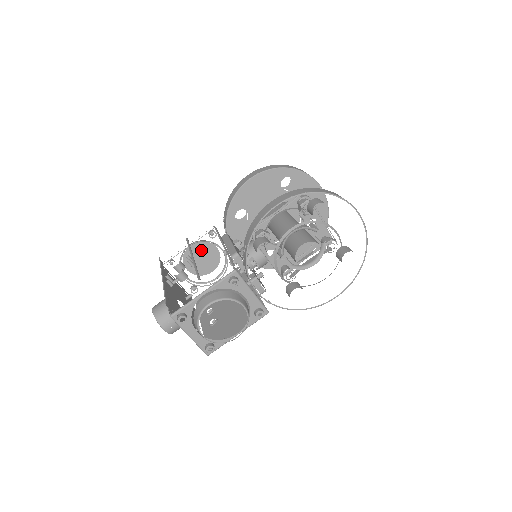
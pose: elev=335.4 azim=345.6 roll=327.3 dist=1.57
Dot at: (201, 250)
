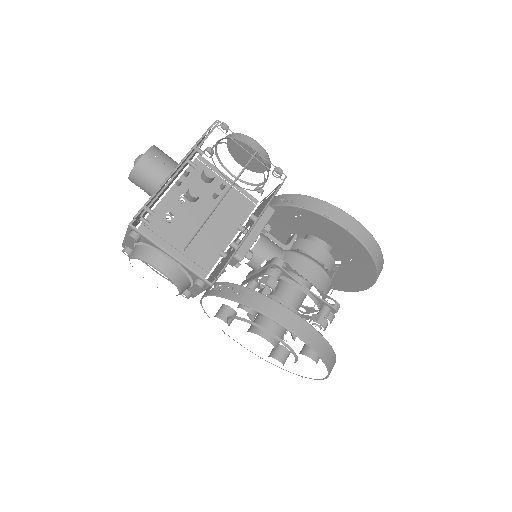
Dot at: (257, 153)
